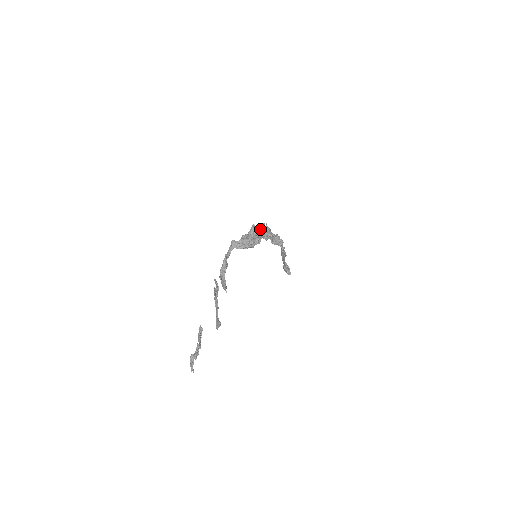
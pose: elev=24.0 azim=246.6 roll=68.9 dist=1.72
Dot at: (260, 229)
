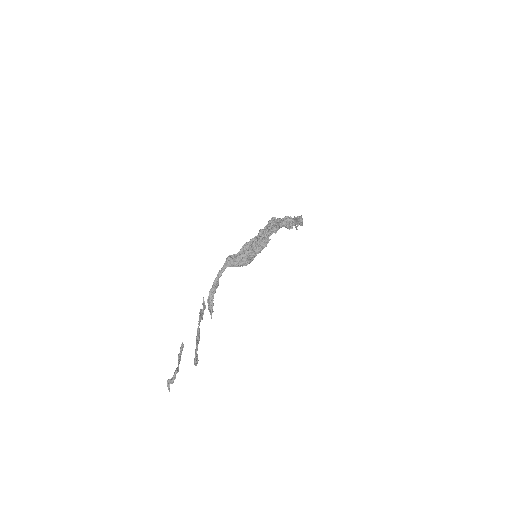
Dot at: (263, 244)
